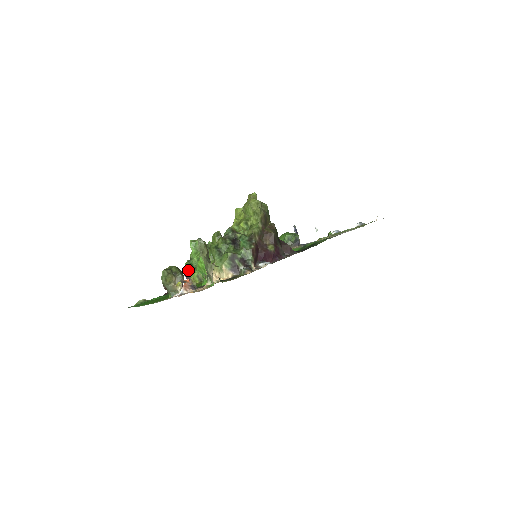
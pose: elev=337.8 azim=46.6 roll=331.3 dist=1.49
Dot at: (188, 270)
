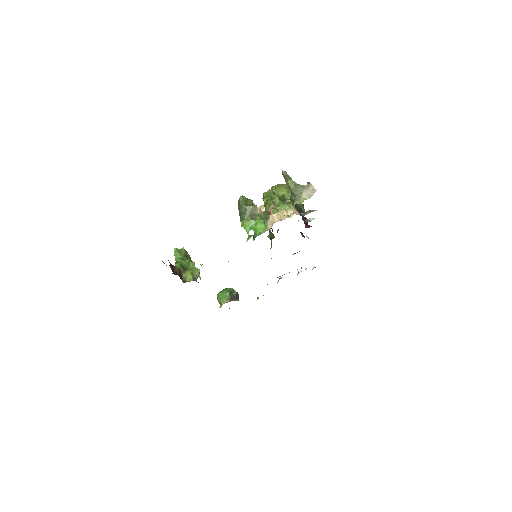
Dot at: (181, 267)
